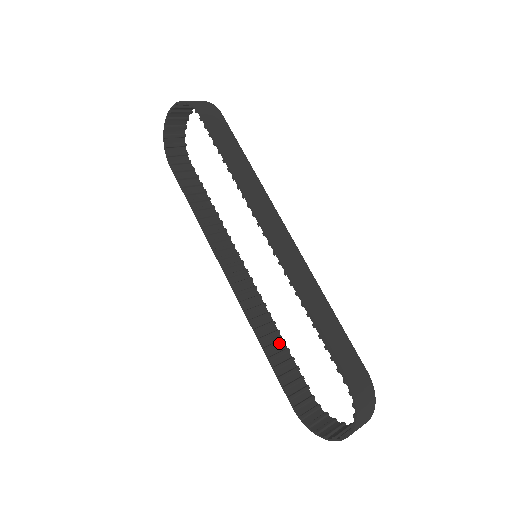
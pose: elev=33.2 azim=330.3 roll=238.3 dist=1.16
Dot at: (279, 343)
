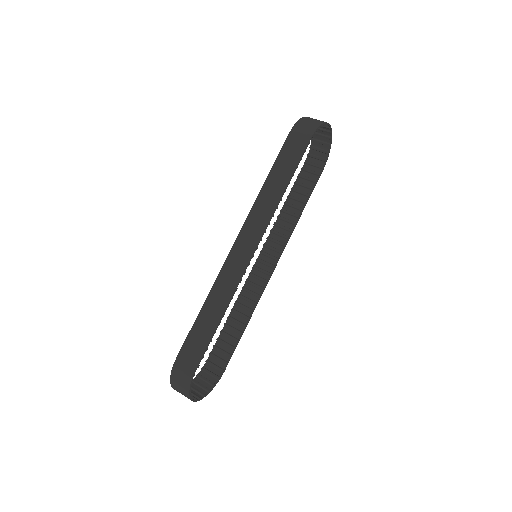
Dot at: (240, 324)
